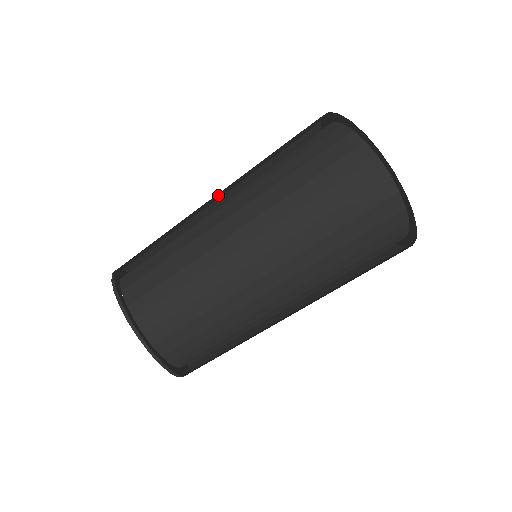
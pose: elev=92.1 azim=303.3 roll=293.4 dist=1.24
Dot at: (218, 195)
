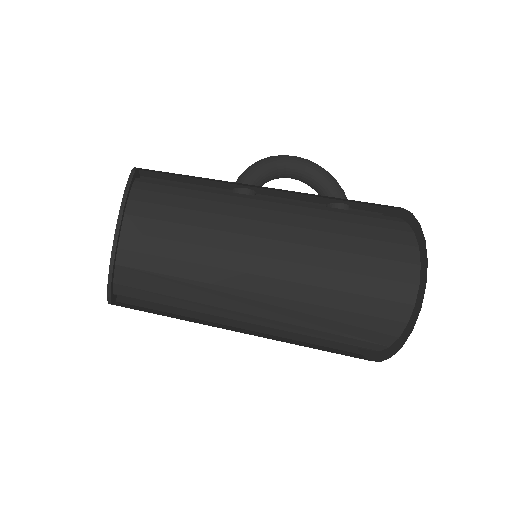
Dot at: occluded
